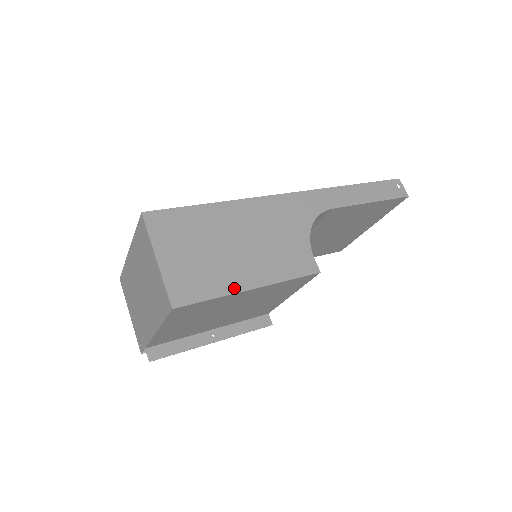
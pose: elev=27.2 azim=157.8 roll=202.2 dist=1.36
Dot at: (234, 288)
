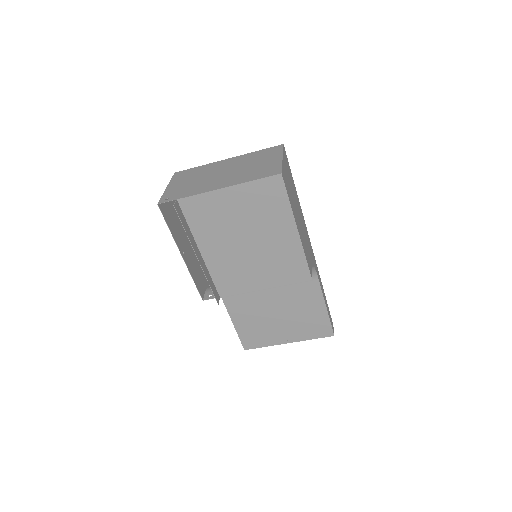
Dot at: occluded
